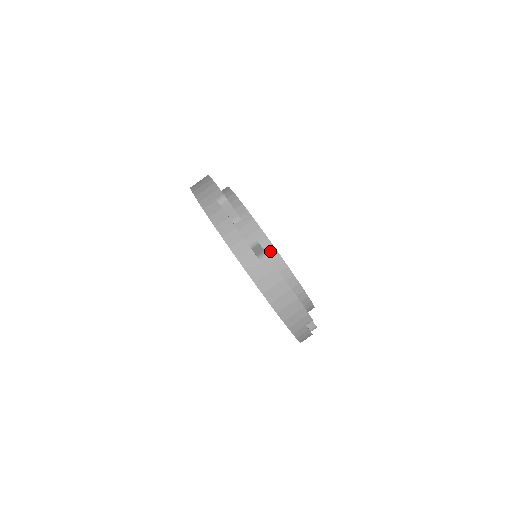
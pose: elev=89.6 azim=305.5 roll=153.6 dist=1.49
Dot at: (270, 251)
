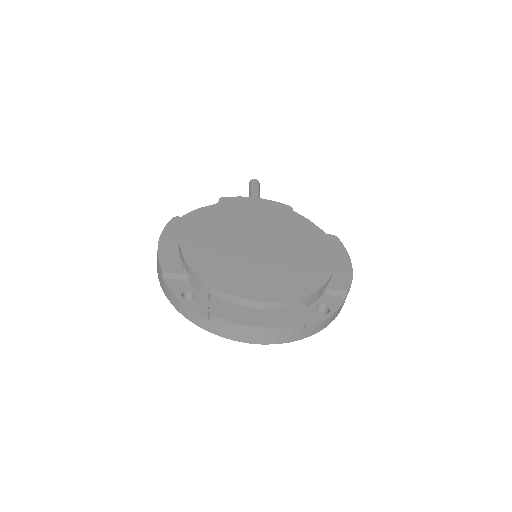
Dot at: (222, 296)
